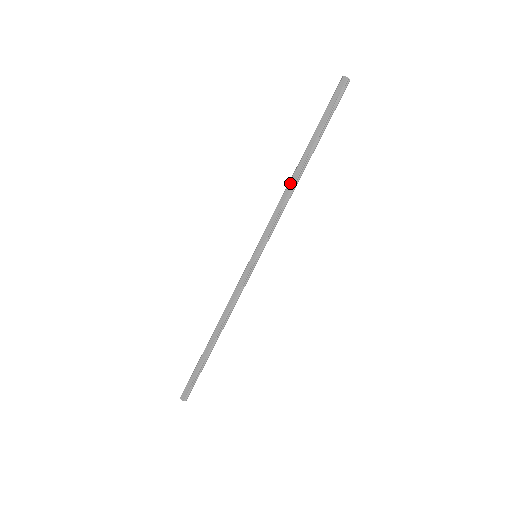
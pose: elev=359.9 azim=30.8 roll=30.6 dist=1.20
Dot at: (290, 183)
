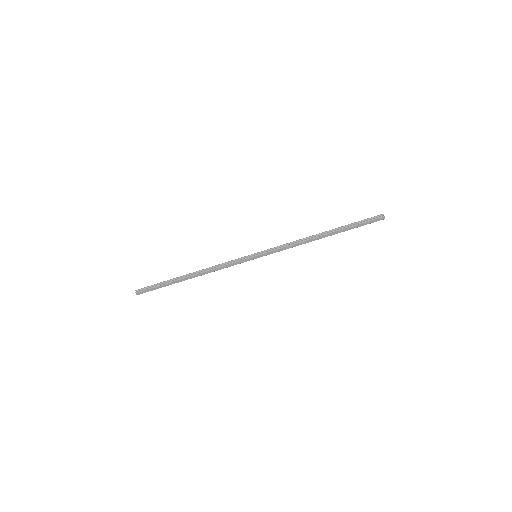
Dot at: (310, 240)
